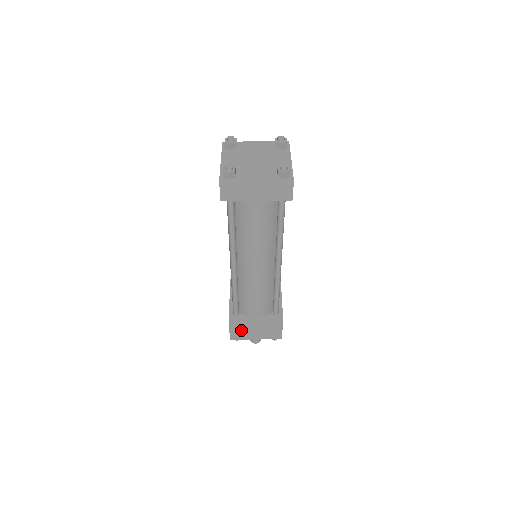
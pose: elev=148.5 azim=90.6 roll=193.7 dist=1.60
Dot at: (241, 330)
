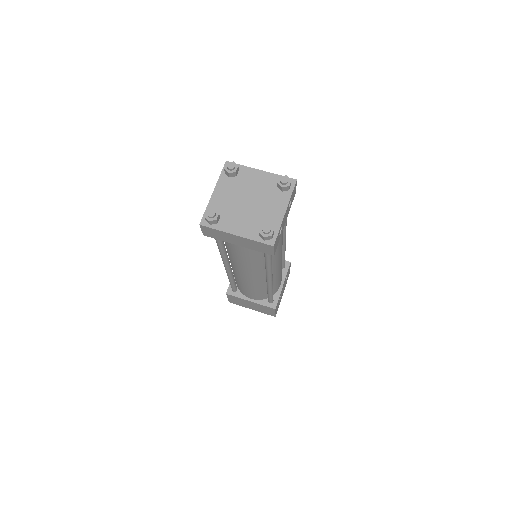
Dot at: (238, 301)
